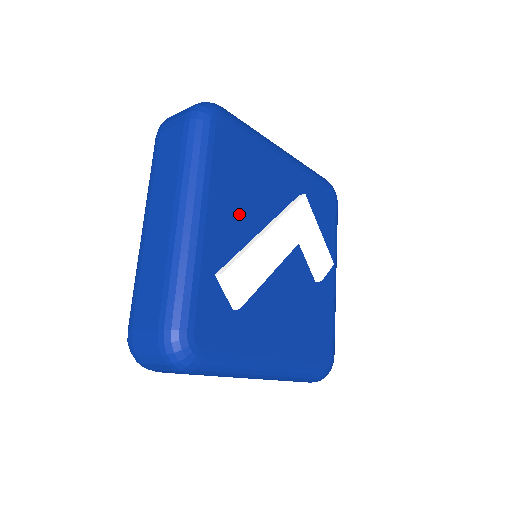
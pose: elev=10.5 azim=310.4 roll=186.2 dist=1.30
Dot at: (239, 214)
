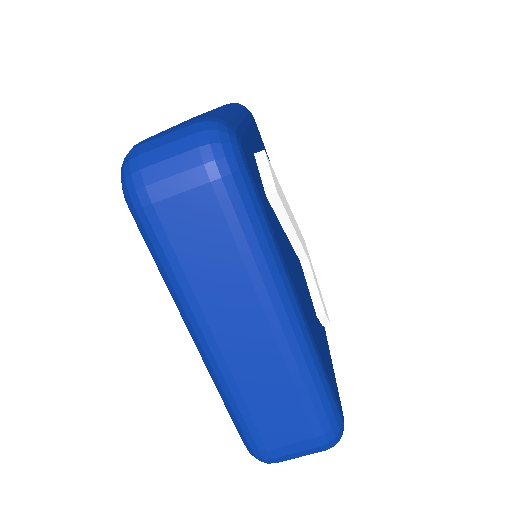
Dot at: occluded
